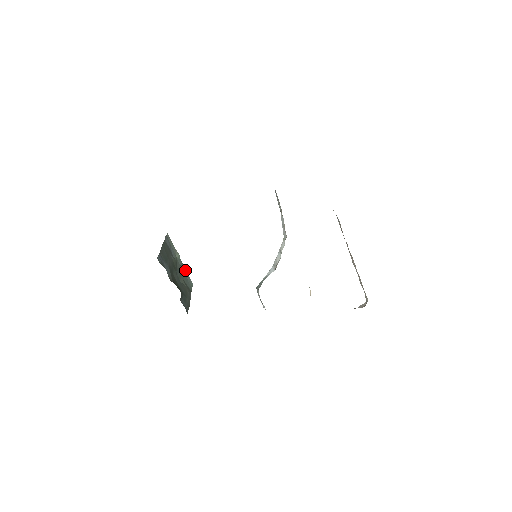
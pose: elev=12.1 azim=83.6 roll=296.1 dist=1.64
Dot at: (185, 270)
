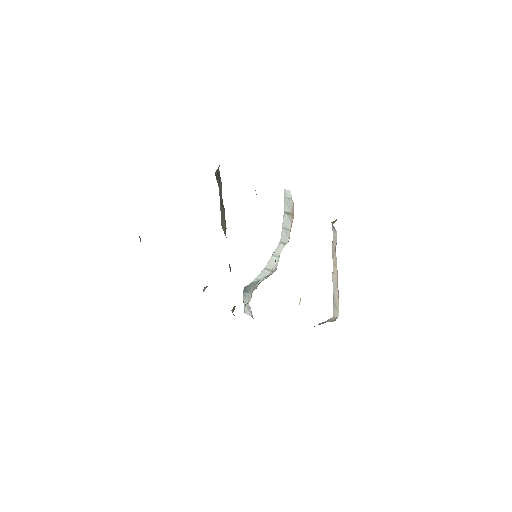
Dot at: occluded
